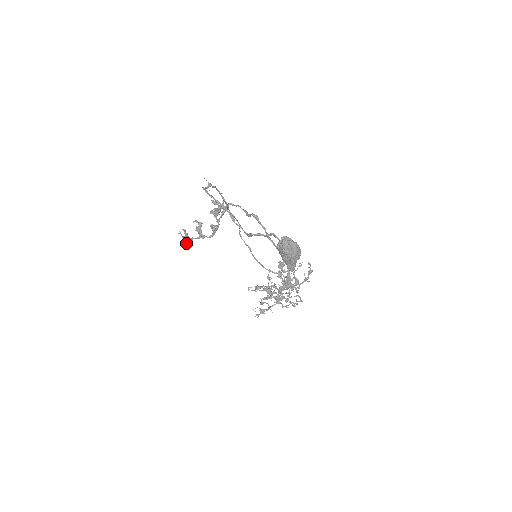
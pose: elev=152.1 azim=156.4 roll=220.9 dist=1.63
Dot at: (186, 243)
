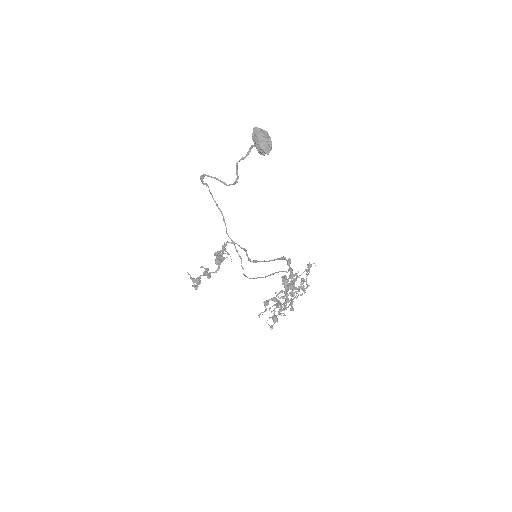
Dot at: (195, 287)
